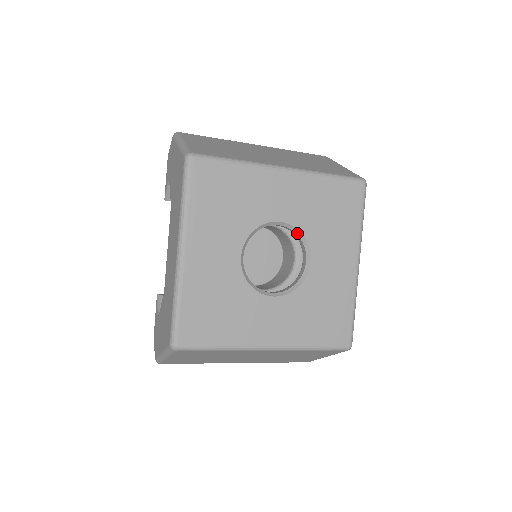
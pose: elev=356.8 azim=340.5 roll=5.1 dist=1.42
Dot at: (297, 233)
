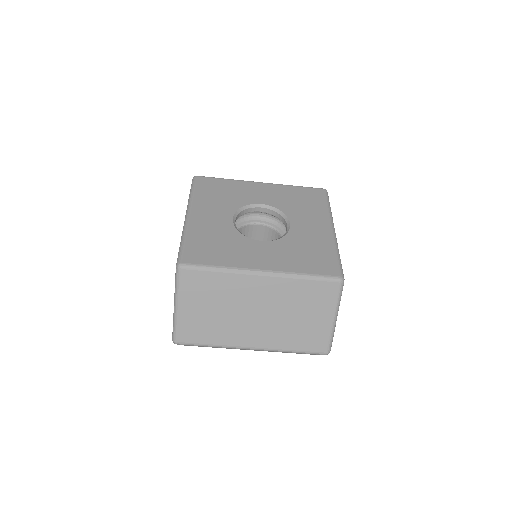
Dot at: (277, 211)
